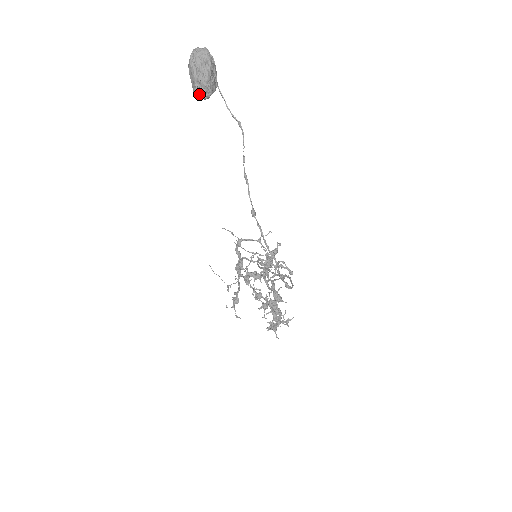
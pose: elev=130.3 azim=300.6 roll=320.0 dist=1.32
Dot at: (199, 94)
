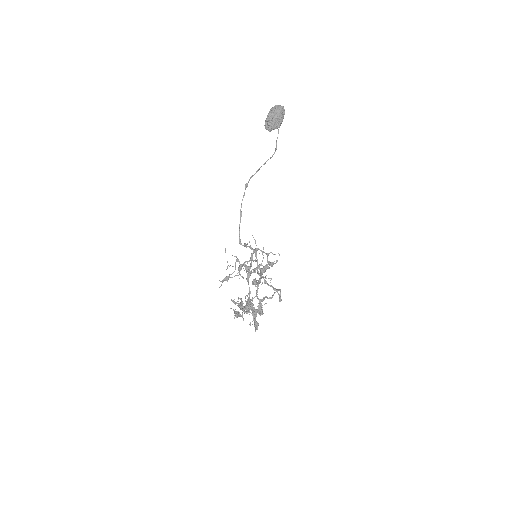
Dot at: (266, 126)
